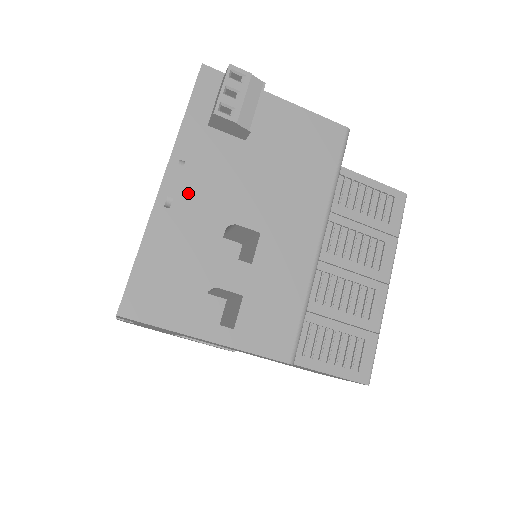
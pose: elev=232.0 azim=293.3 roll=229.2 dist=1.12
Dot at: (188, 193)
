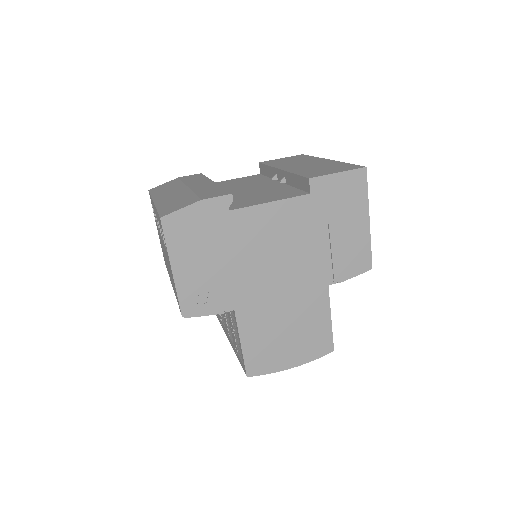
Dot at: occluded
